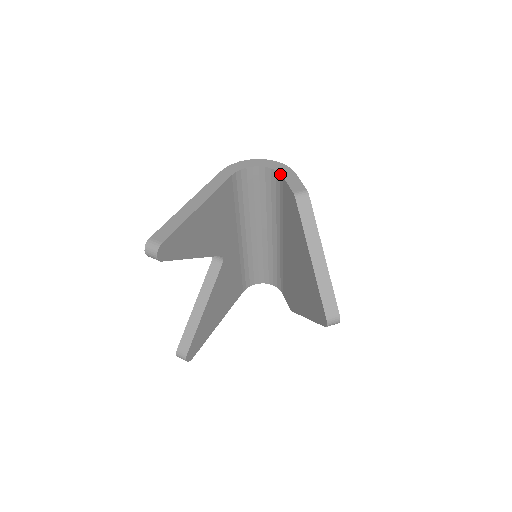
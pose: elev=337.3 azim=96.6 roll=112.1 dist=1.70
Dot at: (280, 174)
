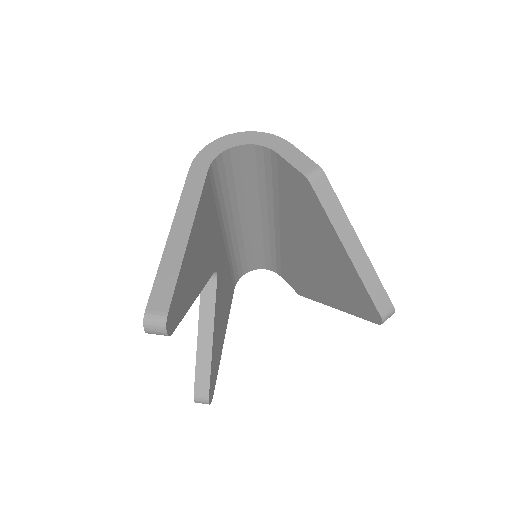
Dot at: (271, 150)
